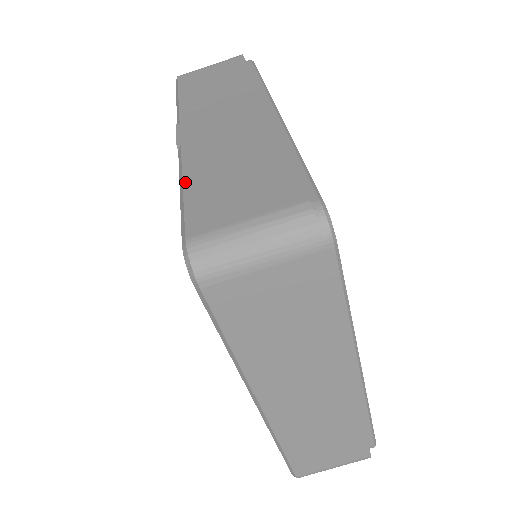
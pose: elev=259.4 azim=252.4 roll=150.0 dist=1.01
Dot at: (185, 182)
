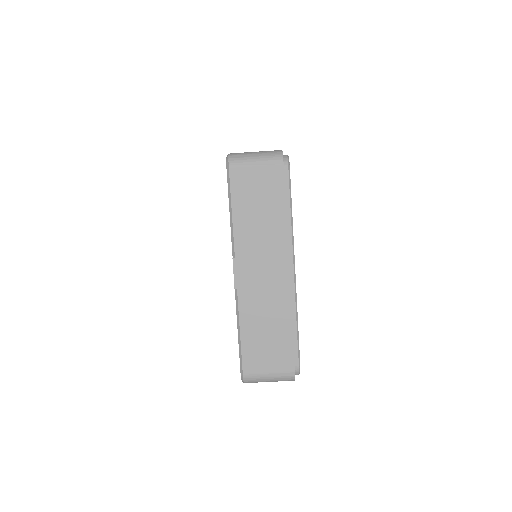
Dot at: (241, 330)
